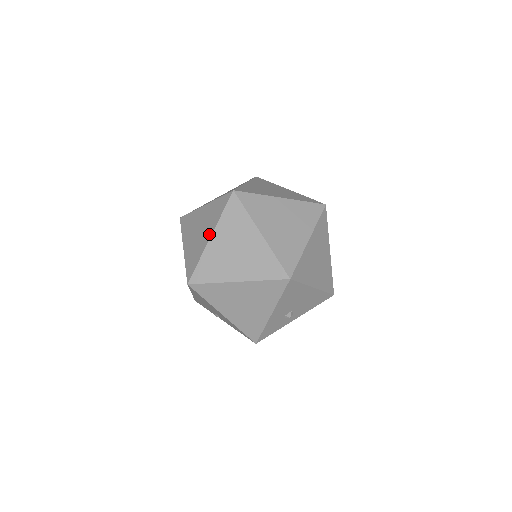
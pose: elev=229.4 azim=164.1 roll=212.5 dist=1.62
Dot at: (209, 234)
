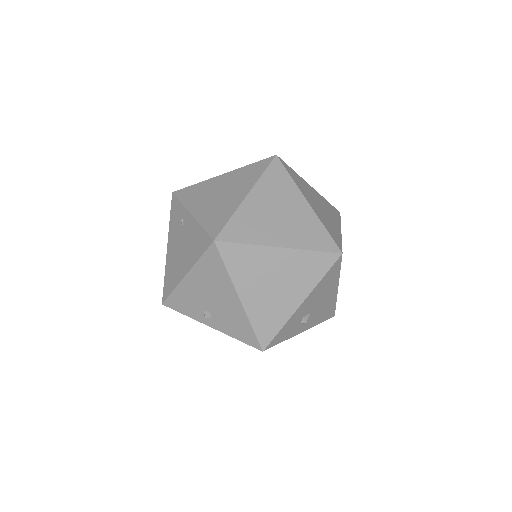
Dot at: (244, 192)
